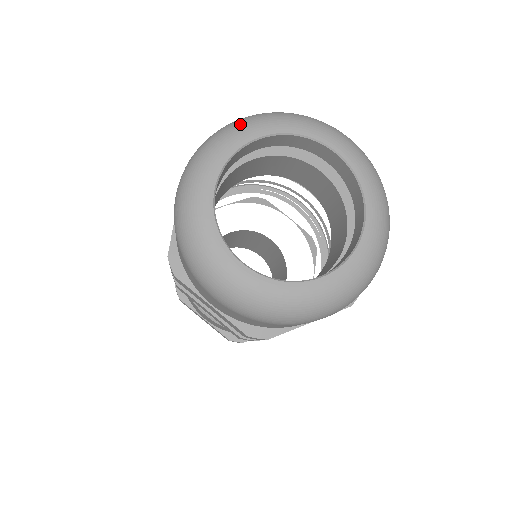
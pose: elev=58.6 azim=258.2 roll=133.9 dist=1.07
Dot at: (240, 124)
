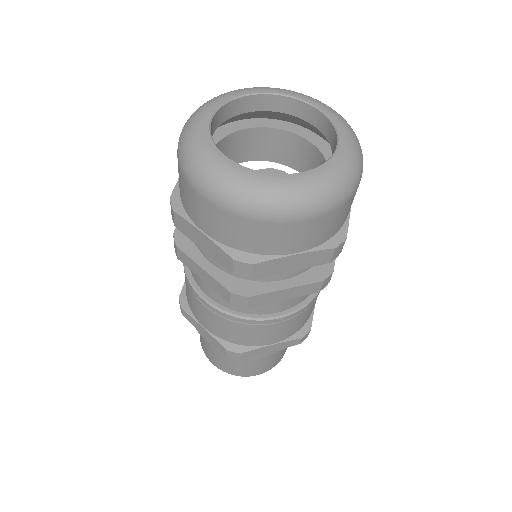
Dot at: (239, 89)
